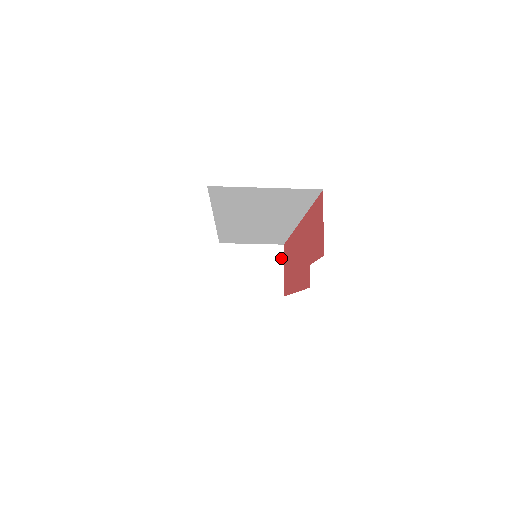
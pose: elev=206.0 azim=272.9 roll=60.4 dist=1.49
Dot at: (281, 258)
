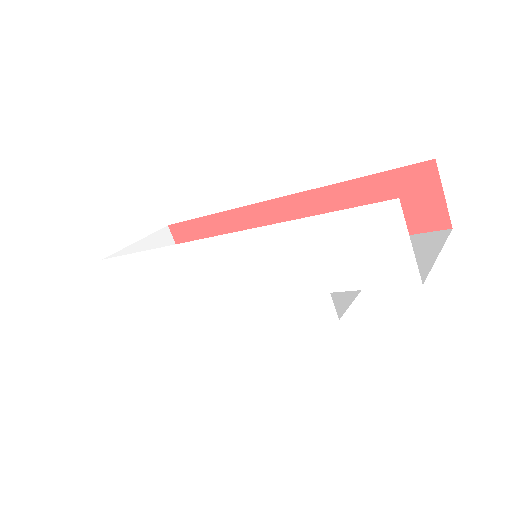
Dot at: (172, 243)
